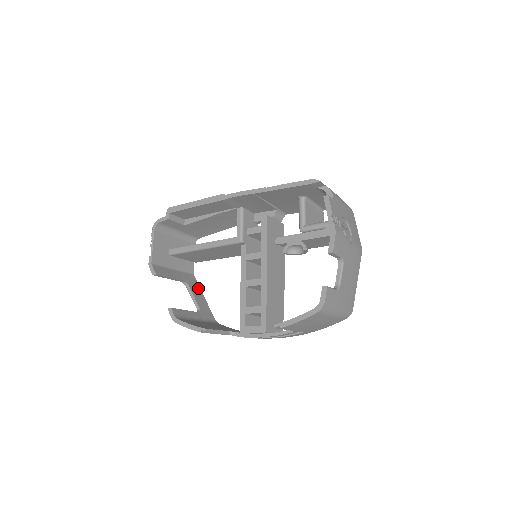
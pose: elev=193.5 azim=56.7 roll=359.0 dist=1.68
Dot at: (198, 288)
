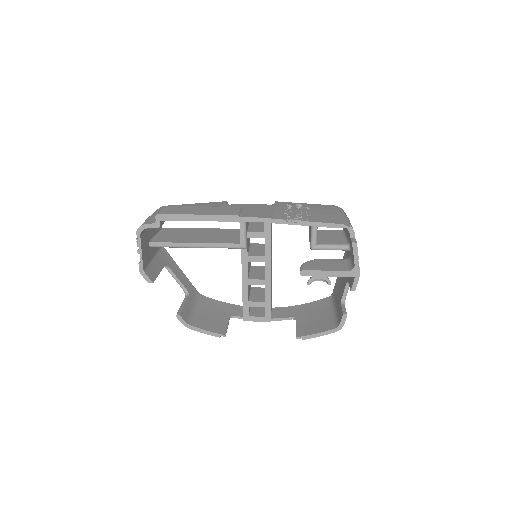
Dot at: (174, 263)
